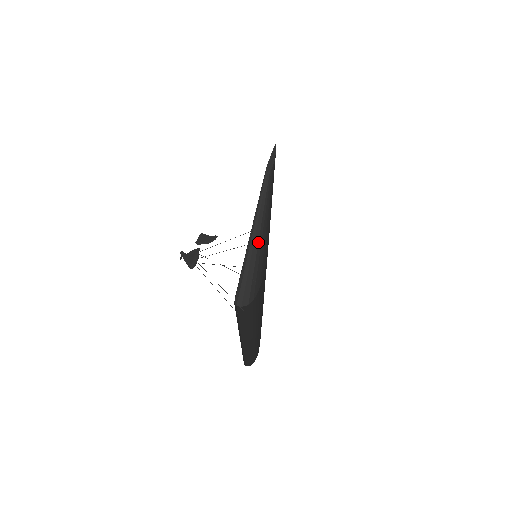
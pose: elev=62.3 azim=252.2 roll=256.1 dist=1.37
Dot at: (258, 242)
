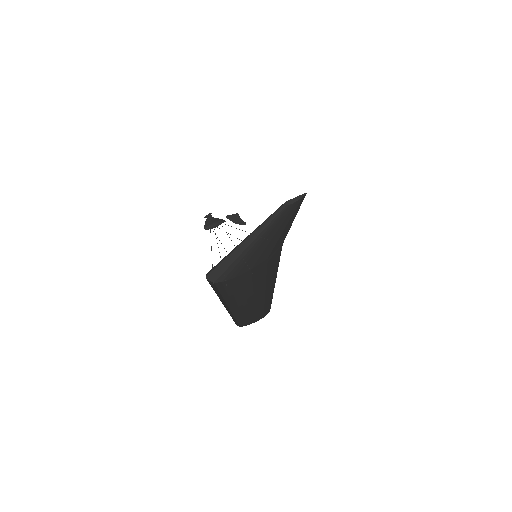
Dot at: (249, 245)
